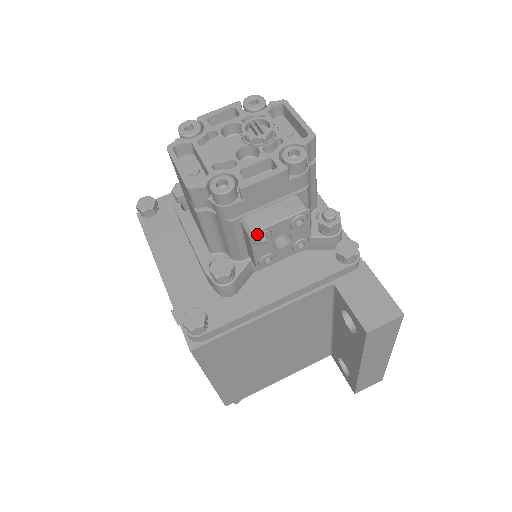
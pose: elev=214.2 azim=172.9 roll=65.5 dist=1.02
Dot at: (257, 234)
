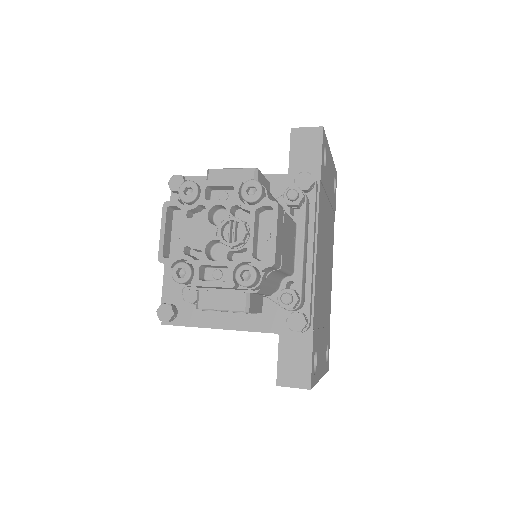
Dot at: (203, 309)
